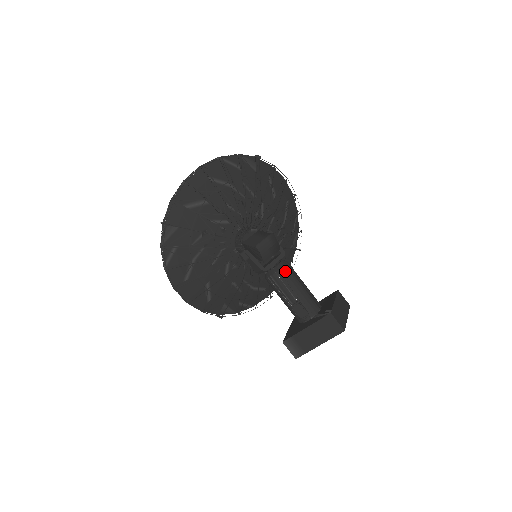
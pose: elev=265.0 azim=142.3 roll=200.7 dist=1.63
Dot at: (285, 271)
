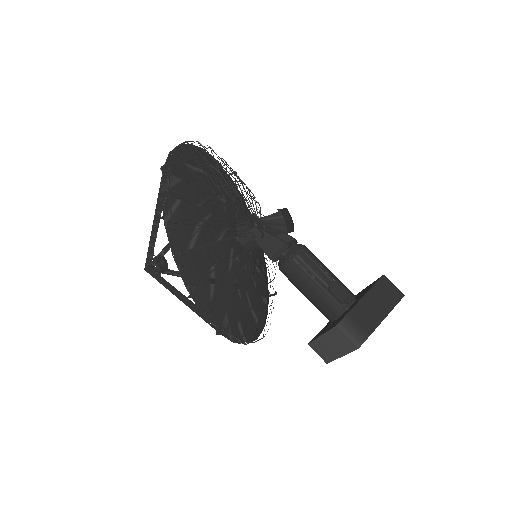
Dot at: (308, 249)
